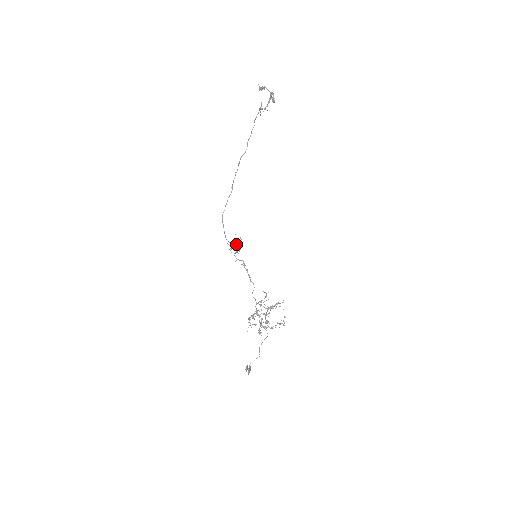
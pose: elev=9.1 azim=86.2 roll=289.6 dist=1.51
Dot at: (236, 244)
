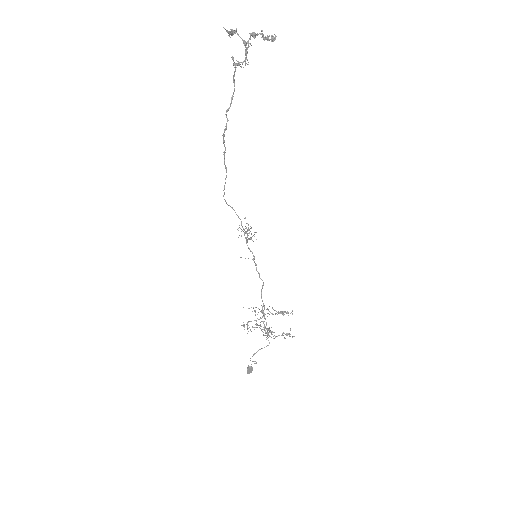
Dot at: occluded
